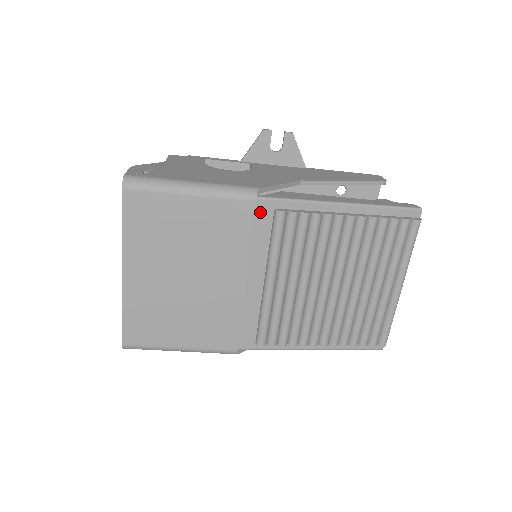
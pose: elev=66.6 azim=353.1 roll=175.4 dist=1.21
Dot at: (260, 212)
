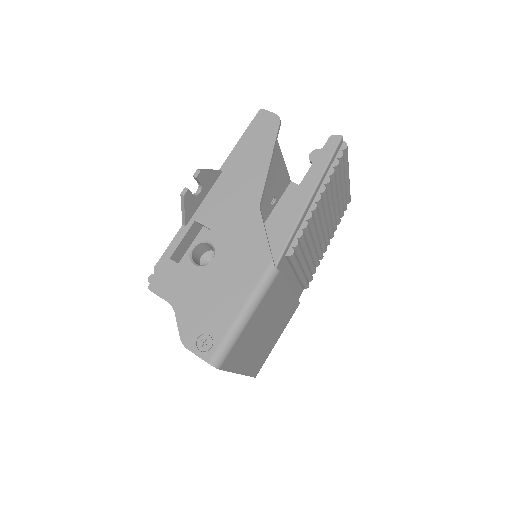
Dot at: (280, 268)
